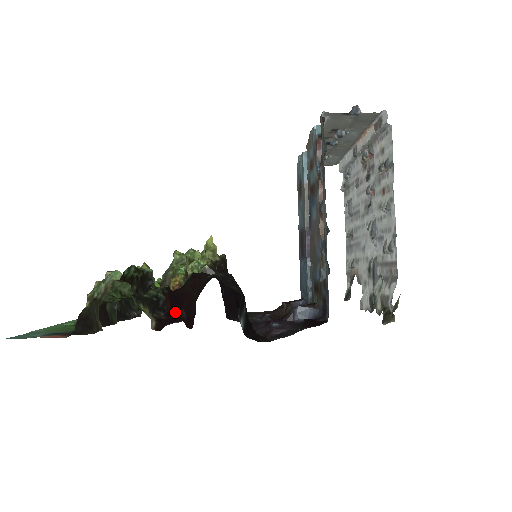
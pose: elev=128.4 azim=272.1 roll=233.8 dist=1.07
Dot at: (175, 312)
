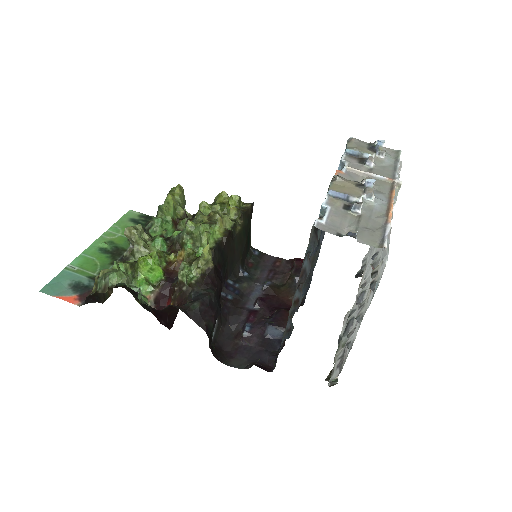
Dot at: (157, 318)
